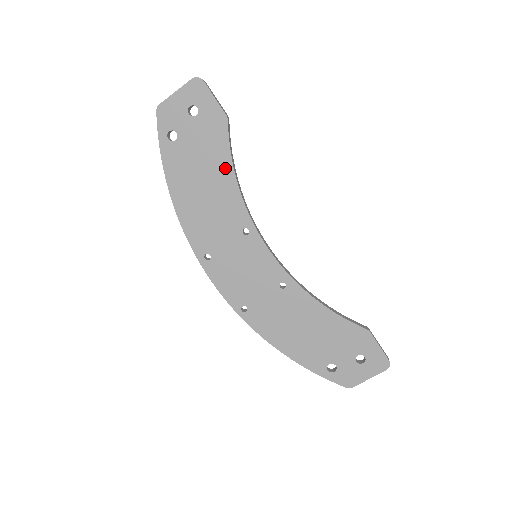
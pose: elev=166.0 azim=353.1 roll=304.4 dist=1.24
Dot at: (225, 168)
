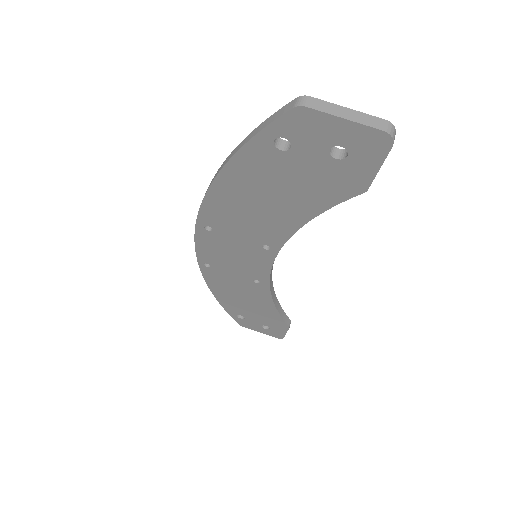
Dot at: (305, 211)
